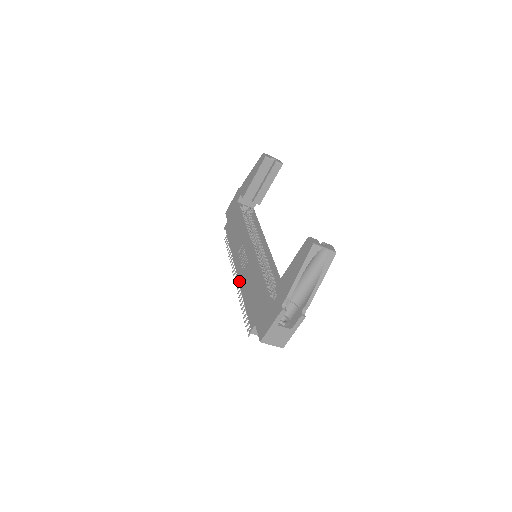
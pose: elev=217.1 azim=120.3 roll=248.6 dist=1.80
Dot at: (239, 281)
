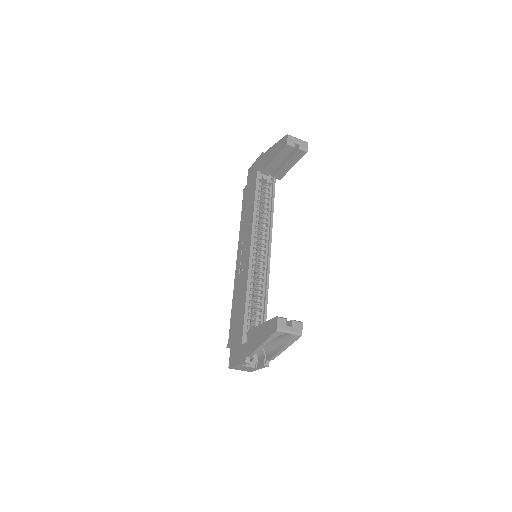
Dot at: (235, 279)
